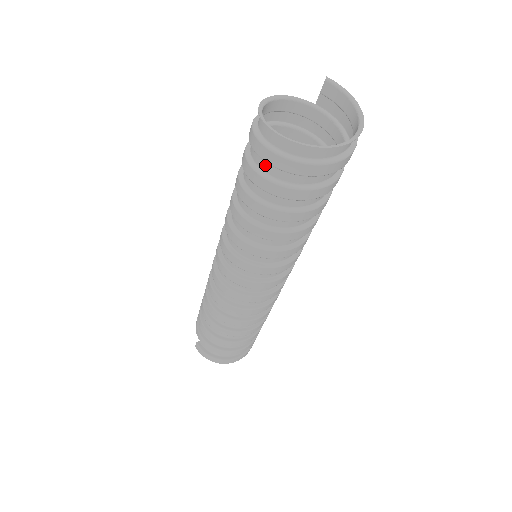
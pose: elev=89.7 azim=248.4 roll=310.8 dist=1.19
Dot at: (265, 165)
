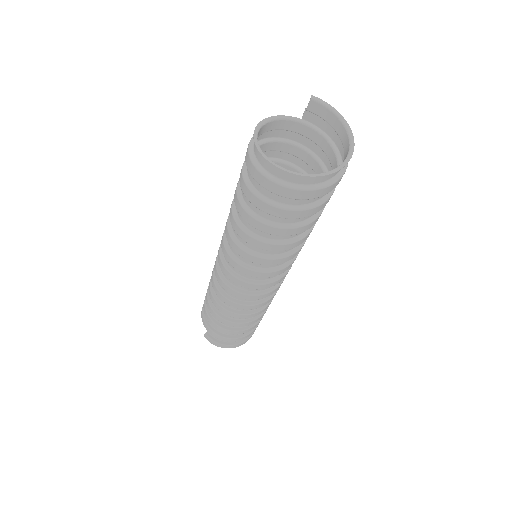
Dot at: (267, 192)
